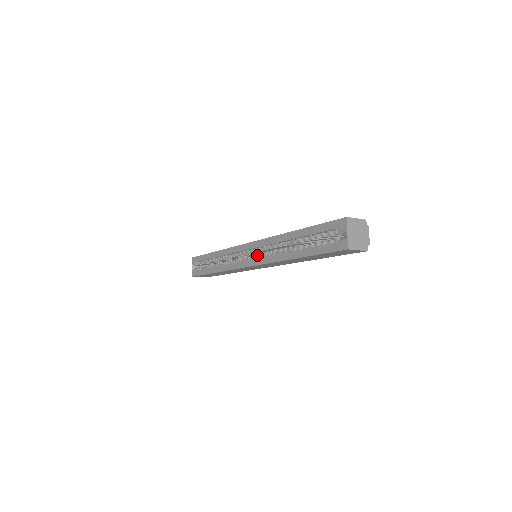
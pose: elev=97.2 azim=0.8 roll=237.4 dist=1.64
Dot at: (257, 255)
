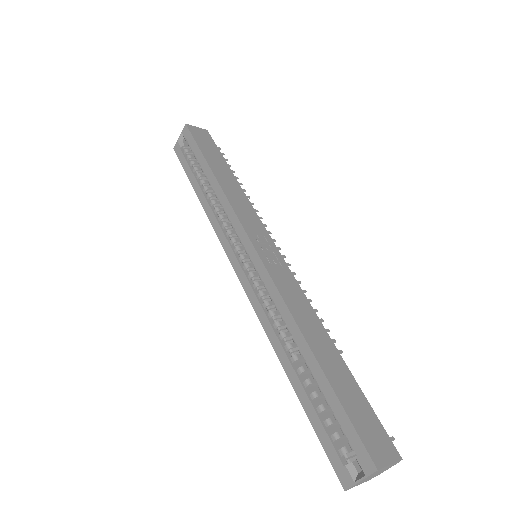
Dot at: (254, 276)
